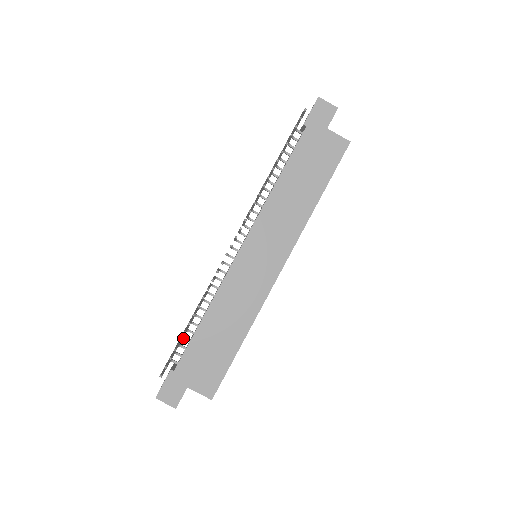
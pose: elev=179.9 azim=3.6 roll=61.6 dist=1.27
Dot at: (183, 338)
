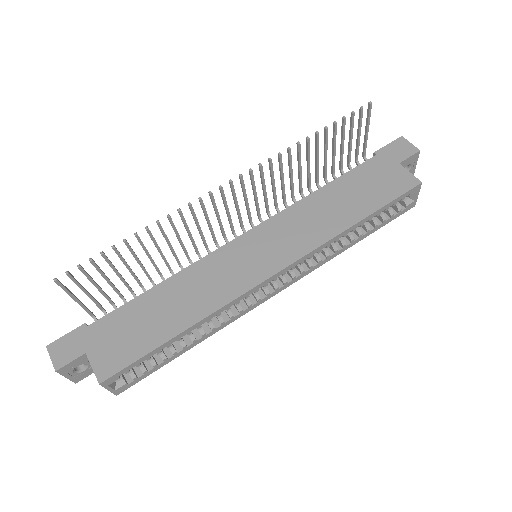
Dot at: (123, 299)
